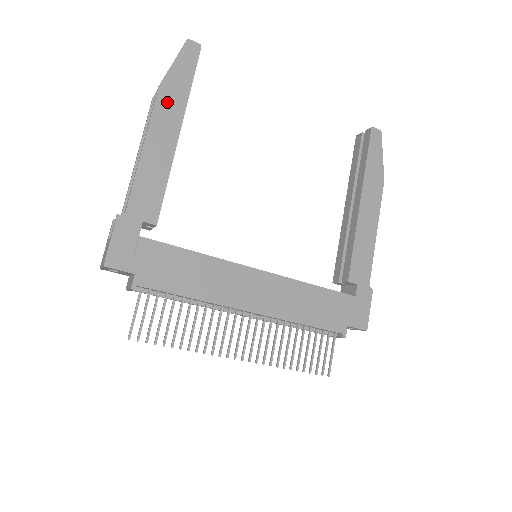
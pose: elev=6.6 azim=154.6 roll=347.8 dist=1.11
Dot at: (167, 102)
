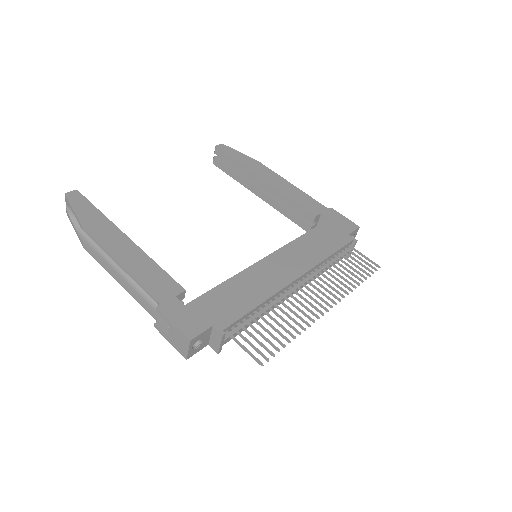
Dot at: (98, 230)
